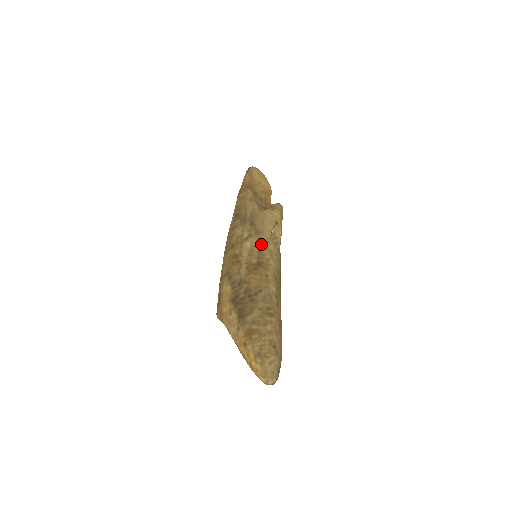
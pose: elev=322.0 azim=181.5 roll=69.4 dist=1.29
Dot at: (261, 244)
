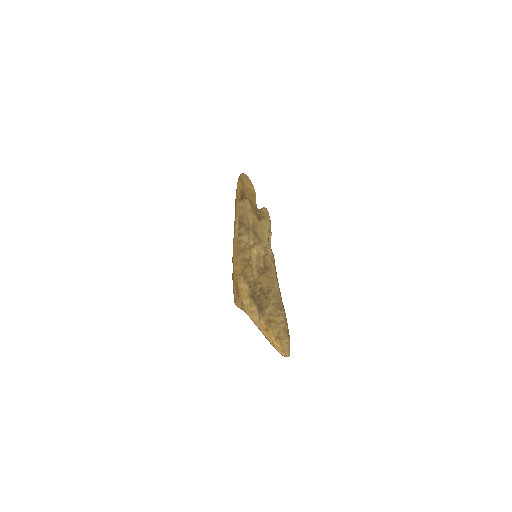
Dot at: (264, 251)
